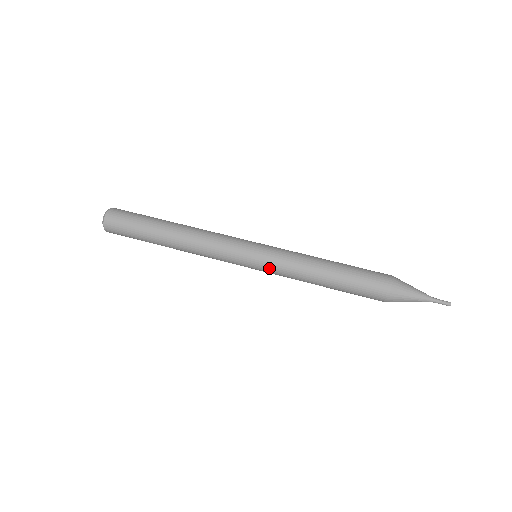
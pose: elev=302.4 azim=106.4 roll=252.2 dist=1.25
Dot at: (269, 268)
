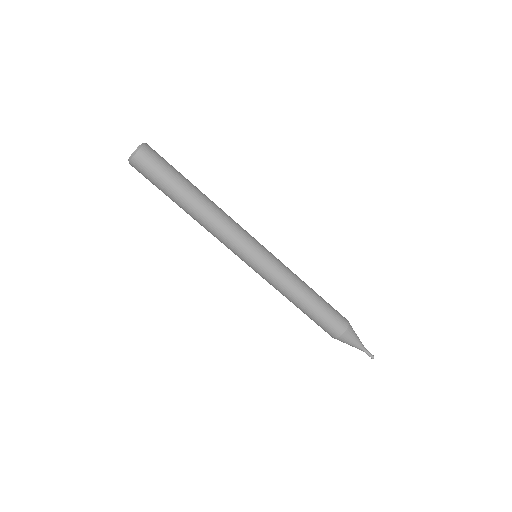
Dot at: occluded
